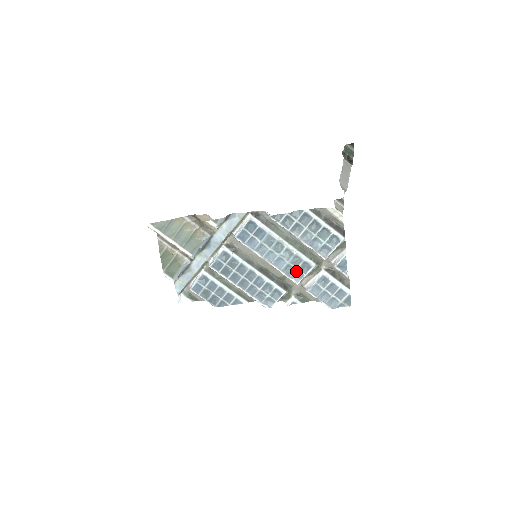
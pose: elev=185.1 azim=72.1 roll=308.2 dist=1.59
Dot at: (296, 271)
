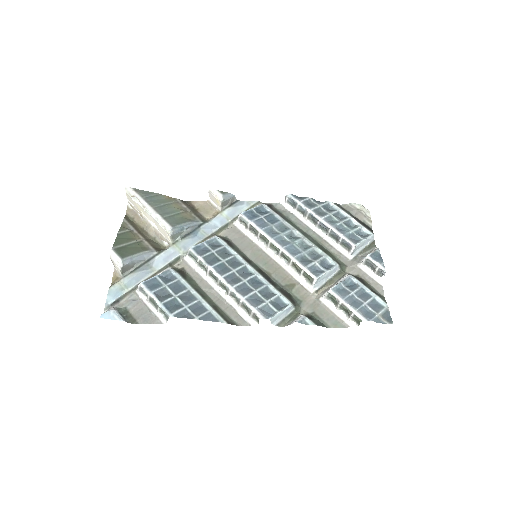
Dot at: (314, 265)
